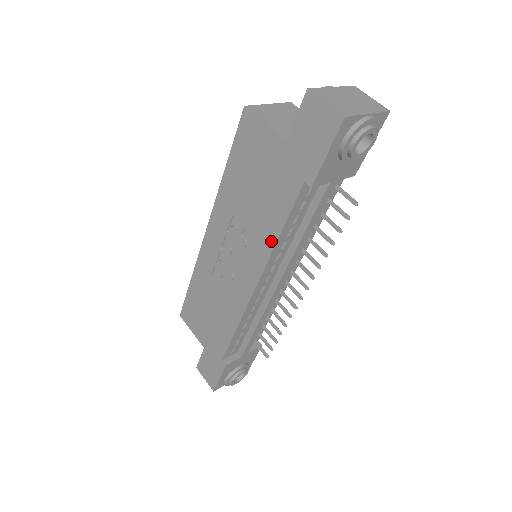
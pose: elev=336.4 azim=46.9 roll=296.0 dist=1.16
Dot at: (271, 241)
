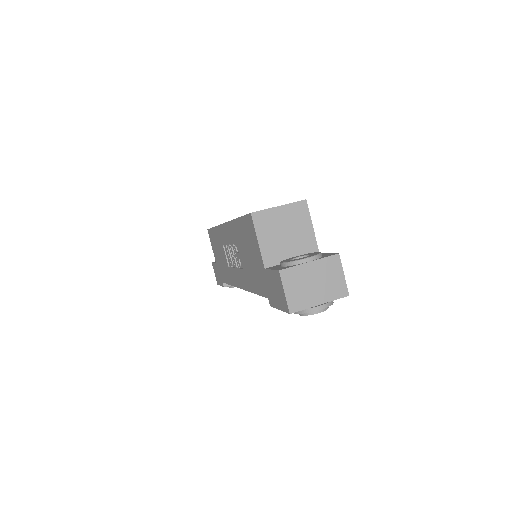
Dot at: (250, 288)
